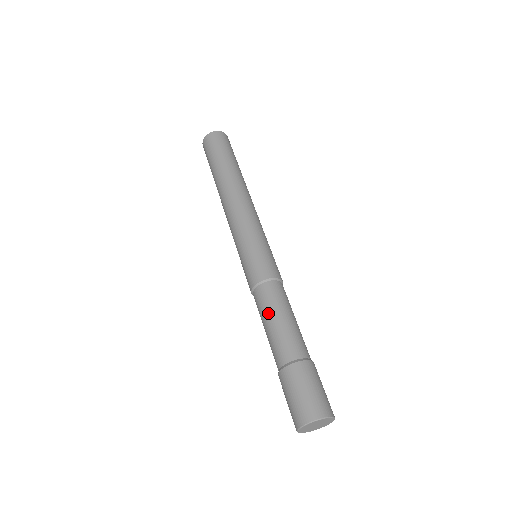
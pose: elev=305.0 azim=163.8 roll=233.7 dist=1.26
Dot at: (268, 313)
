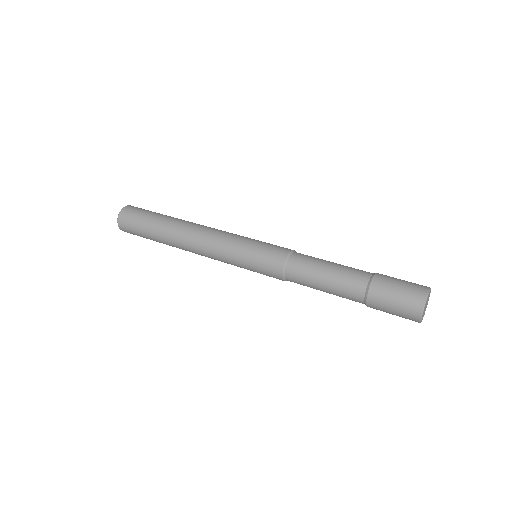
Dot at: (315, 273)
